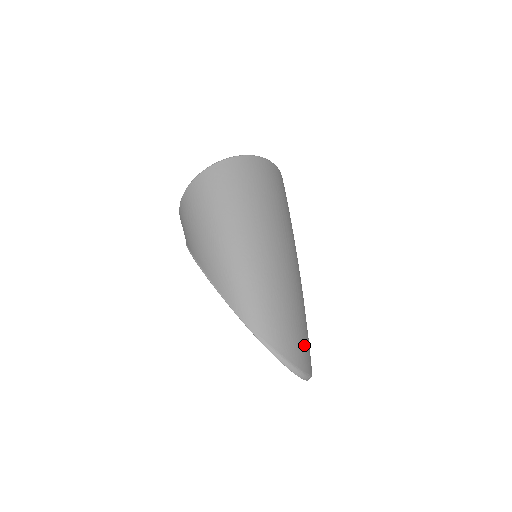
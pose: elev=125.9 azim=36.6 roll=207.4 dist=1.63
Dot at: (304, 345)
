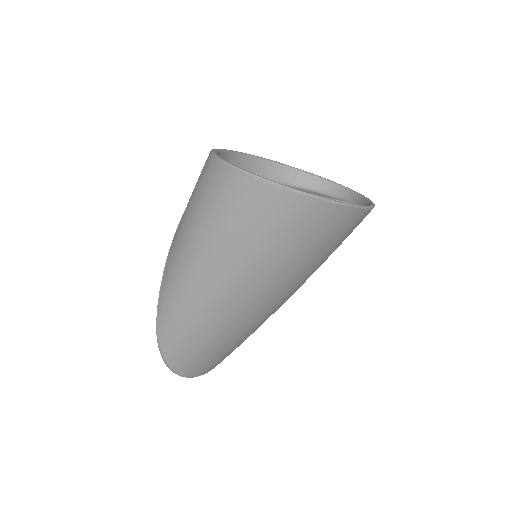
Dot at: (210, 363)
